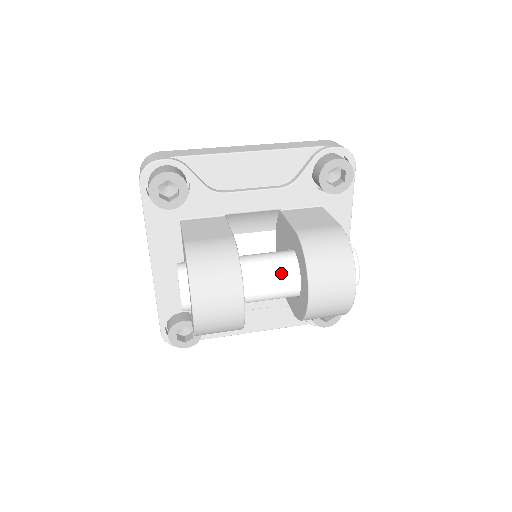
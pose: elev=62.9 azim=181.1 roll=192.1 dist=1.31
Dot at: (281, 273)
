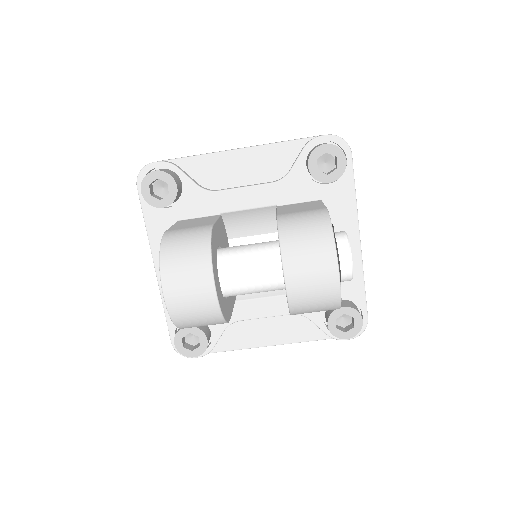
Dot at: (262, 259)
